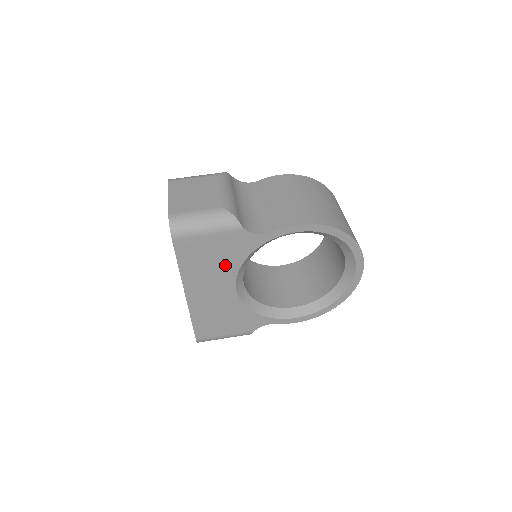
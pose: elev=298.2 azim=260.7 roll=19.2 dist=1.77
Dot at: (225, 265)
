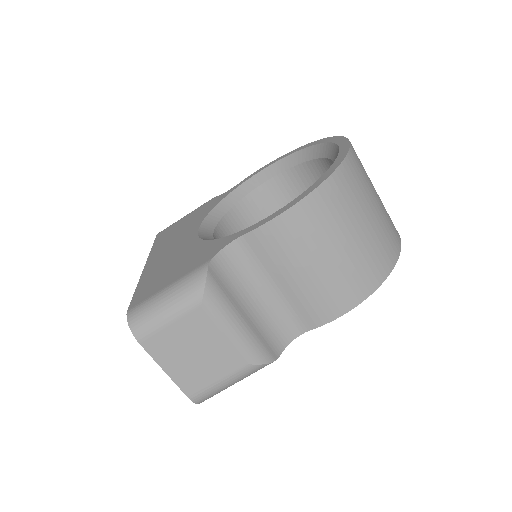
Dot at: occluded
